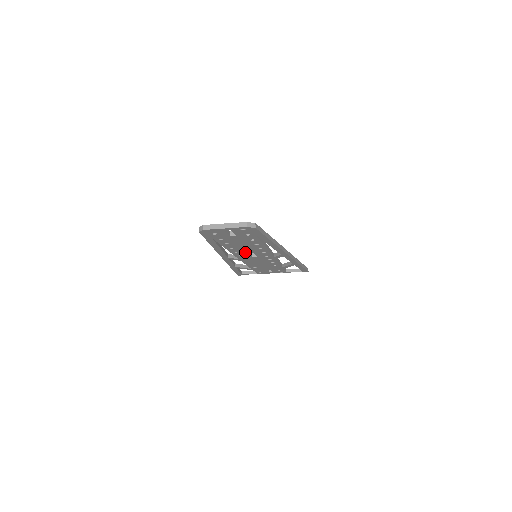
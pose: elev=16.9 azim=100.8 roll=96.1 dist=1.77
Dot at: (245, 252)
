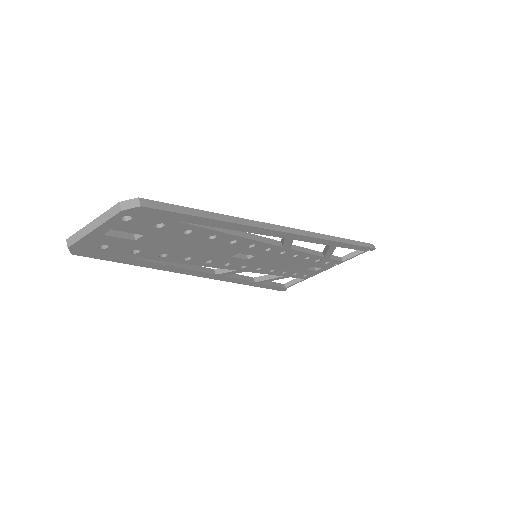
Dot at: (223, 257)
